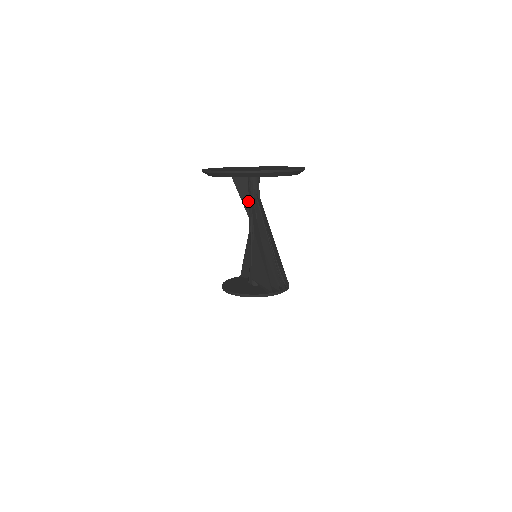
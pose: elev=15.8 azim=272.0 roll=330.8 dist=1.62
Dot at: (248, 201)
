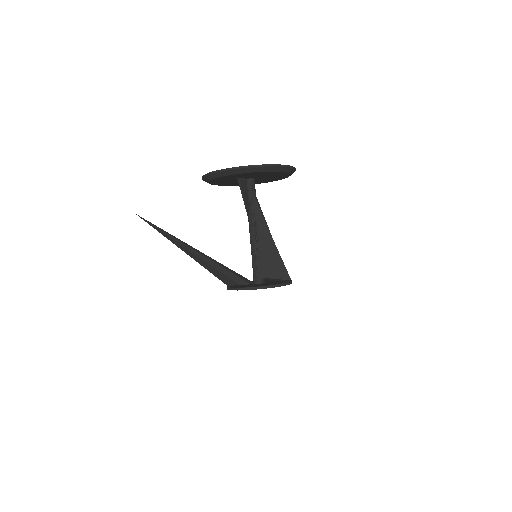
Dot at: (248, 203)
